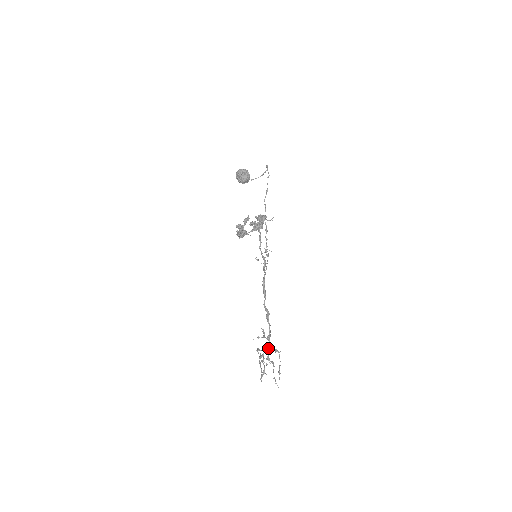
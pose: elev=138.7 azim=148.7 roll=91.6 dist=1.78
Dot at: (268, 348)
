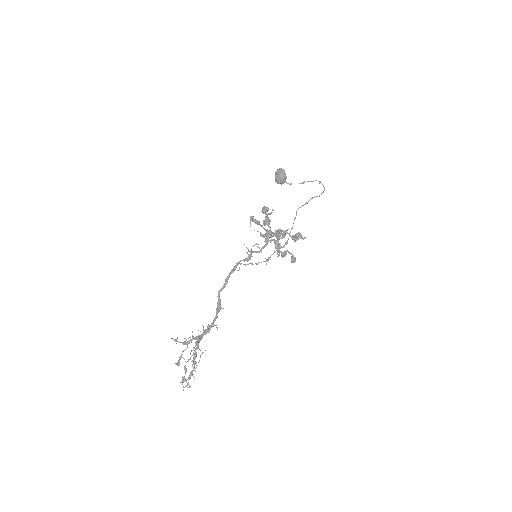
Dot at: occluded
